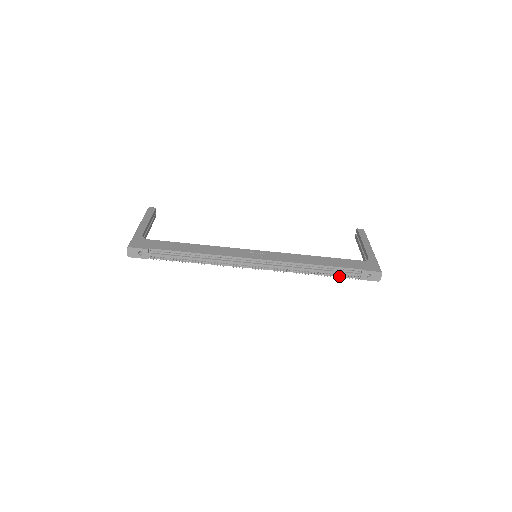
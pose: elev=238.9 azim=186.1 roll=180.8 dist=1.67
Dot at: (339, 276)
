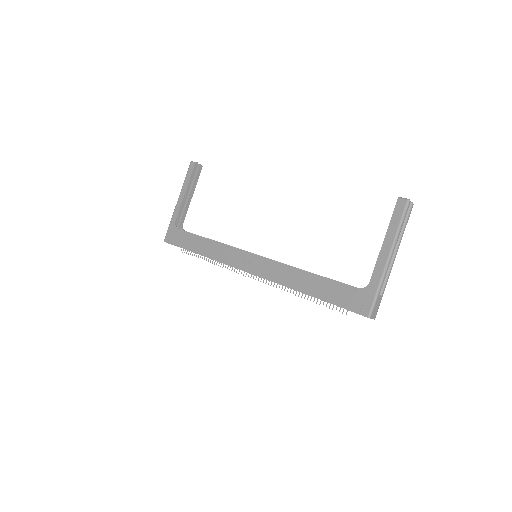
Dot at: (326, 304)
